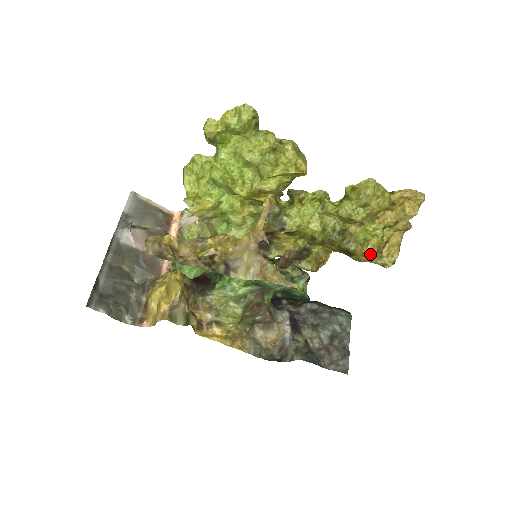
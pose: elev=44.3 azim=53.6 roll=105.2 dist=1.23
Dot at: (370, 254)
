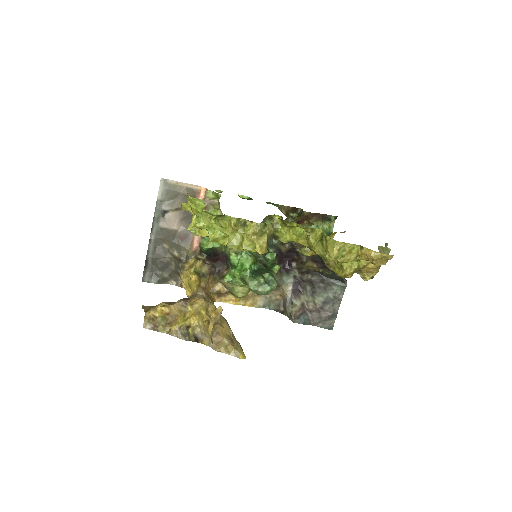
Dot at: (345, 277)
